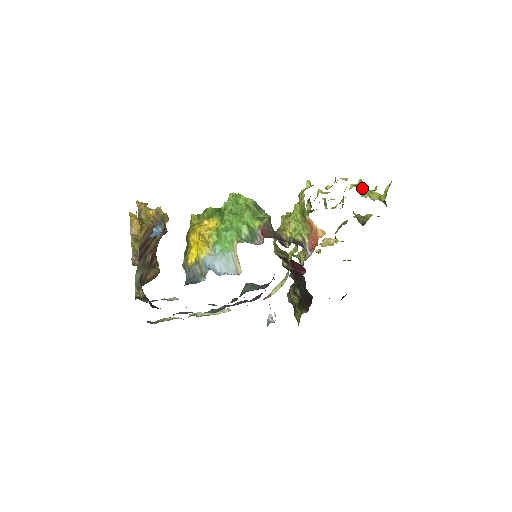
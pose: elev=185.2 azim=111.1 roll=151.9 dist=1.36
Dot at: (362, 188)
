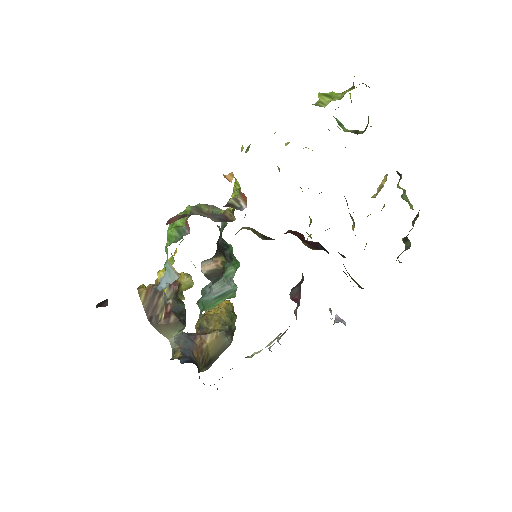
Dot at: (324, 99)
